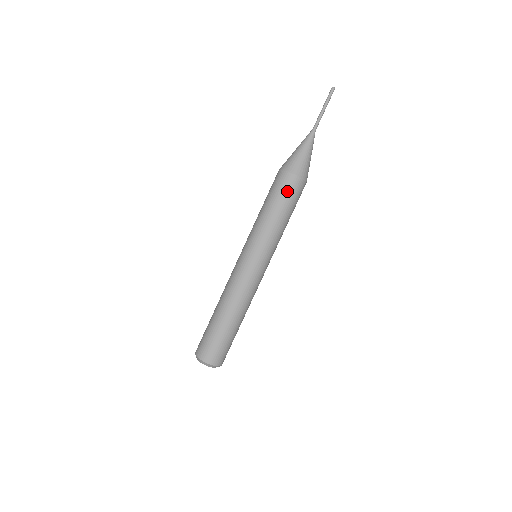
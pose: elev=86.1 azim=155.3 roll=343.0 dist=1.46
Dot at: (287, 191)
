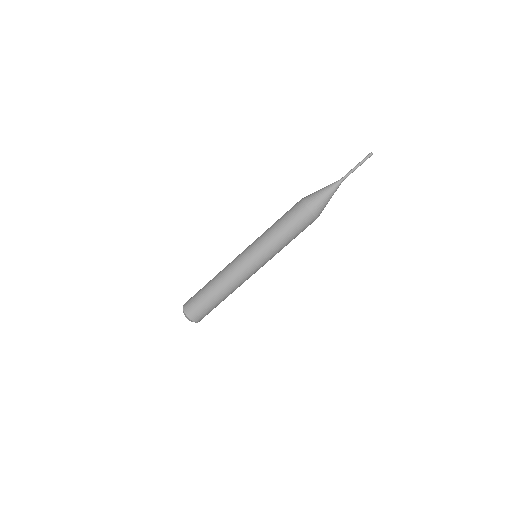
Dot at: (298, 220)
